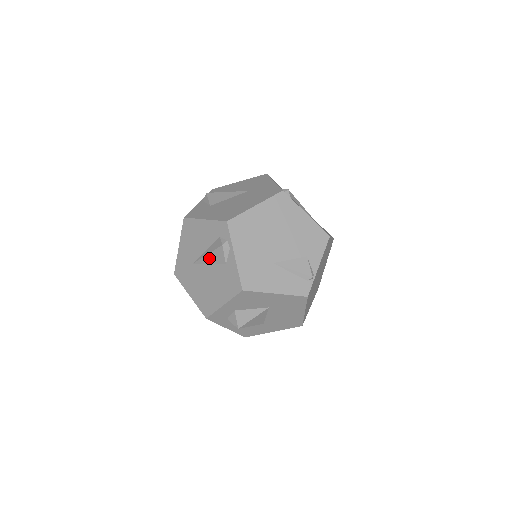
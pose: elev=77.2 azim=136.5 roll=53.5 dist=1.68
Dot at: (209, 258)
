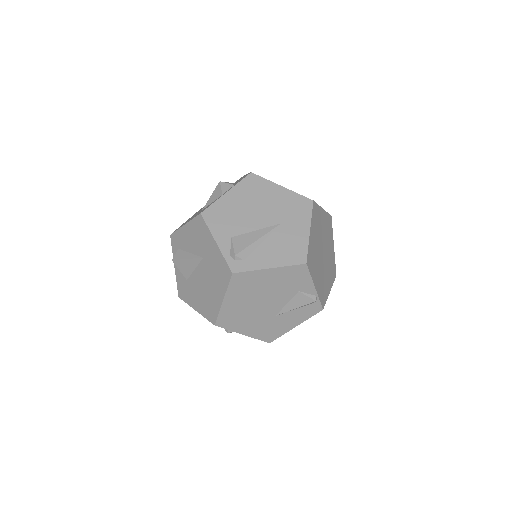
Dot at: occluded
